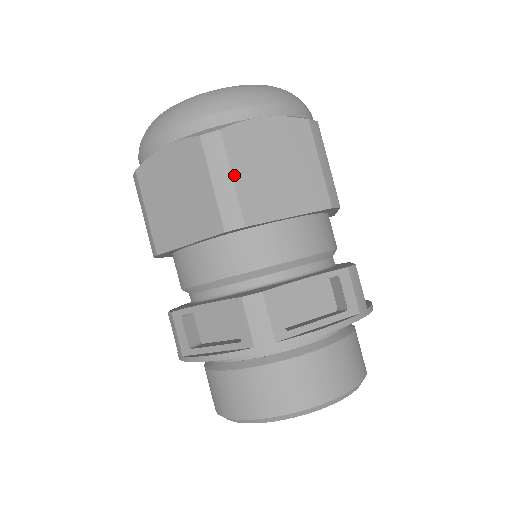
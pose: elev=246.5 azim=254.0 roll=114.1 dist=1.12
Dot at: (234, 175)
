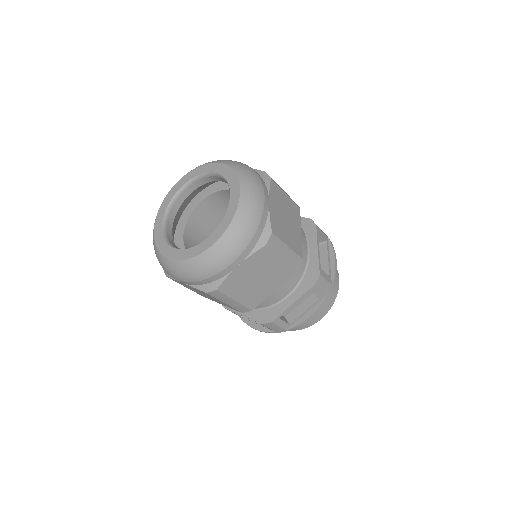
Dot at: (235, 299)
